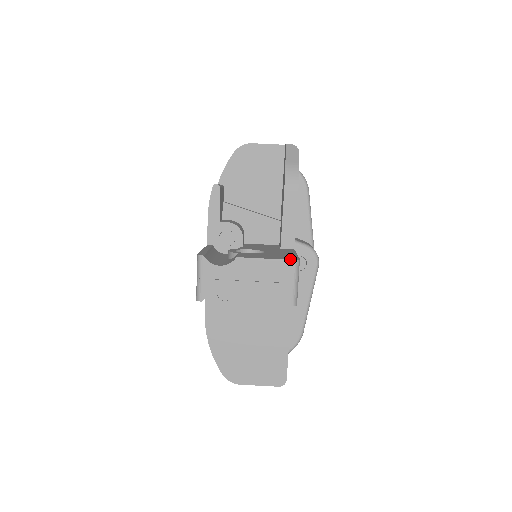
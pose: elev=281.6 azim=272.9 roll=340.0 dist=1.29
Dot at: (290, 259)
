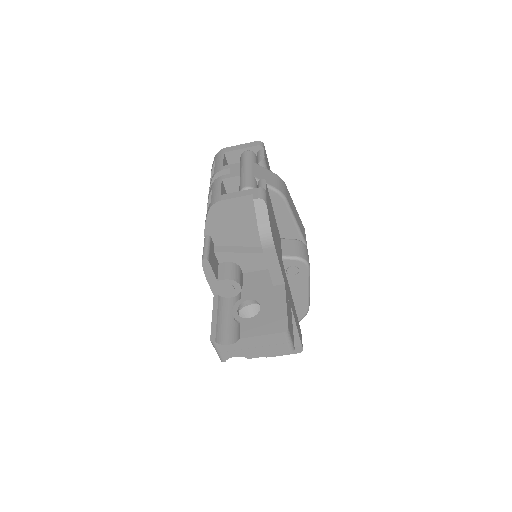
Dot at: (280, 331)
